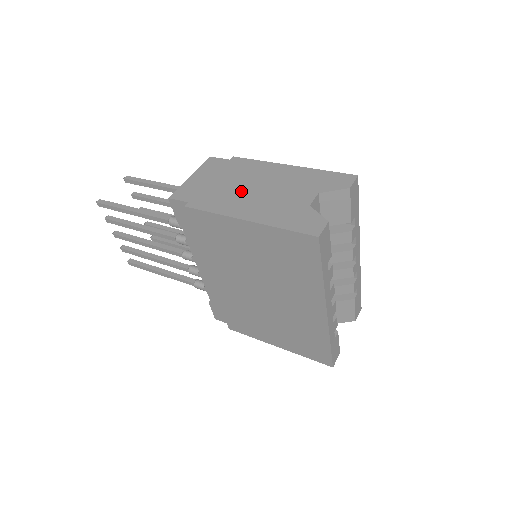
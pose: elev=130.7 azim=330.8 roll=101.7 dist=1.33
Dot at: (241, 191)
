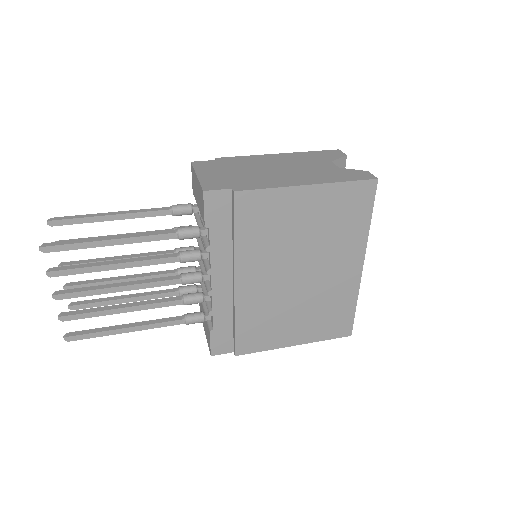
Dot at: (268, 172)
